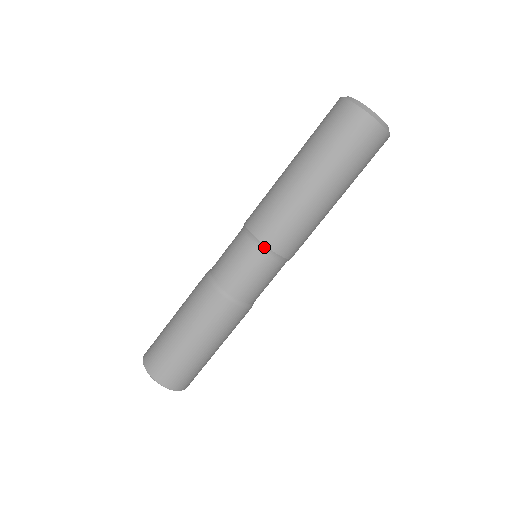
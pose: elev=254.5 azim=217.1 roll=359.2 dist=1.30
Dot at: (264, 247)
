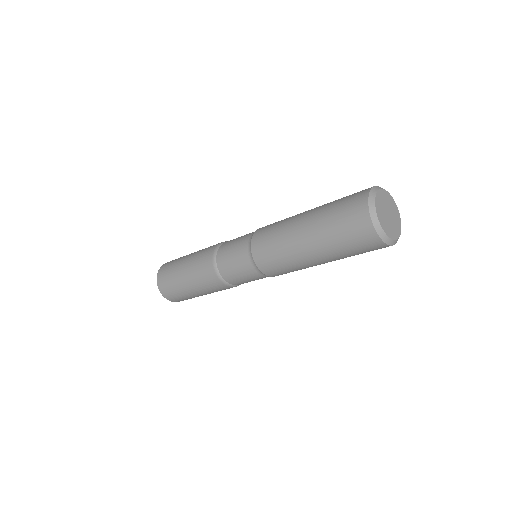
Dot at: occluded
